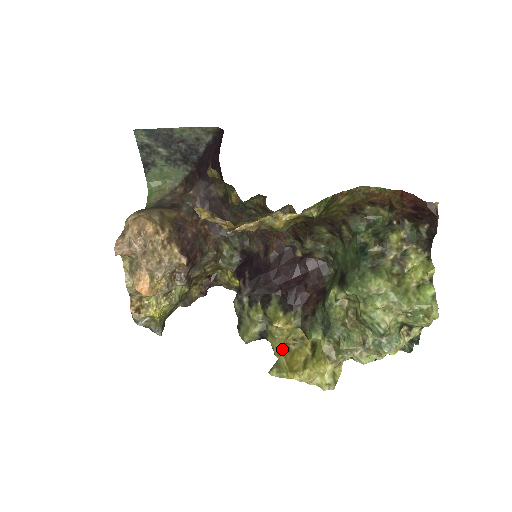
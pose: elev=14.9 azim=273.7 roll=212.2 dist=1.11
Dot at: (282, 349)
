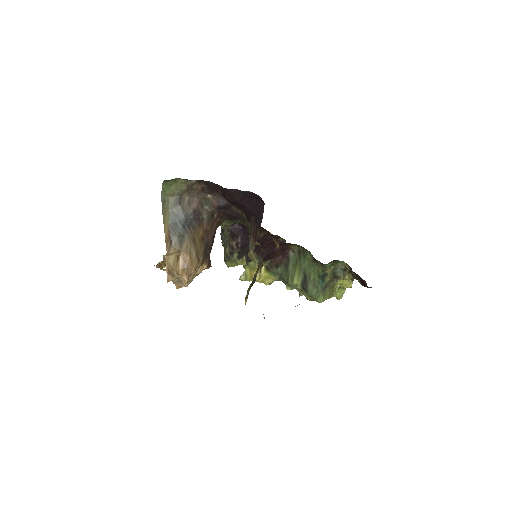
Dot at: occluded
